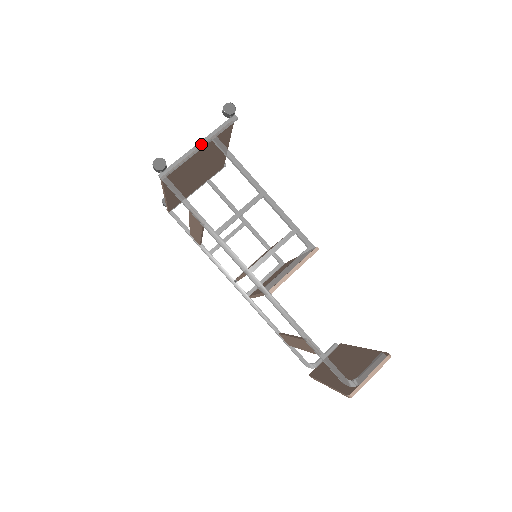
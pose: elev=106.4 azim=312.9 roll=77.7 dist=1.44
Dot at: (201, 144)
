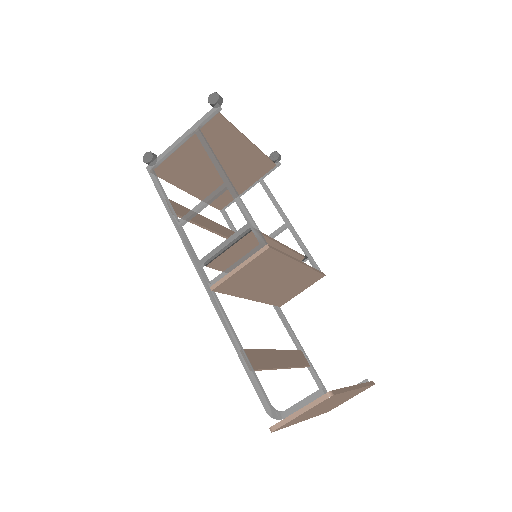
Dot at: (183, 136)
